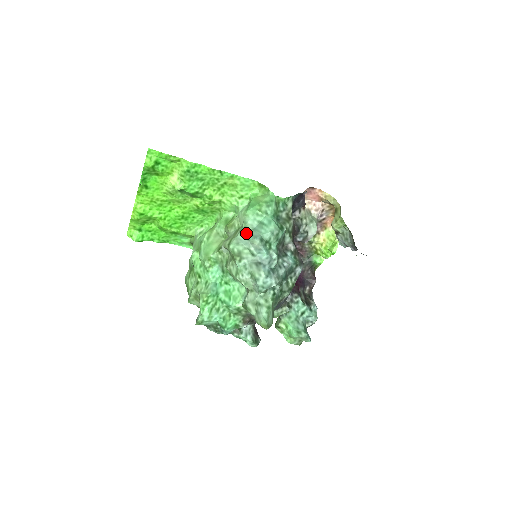
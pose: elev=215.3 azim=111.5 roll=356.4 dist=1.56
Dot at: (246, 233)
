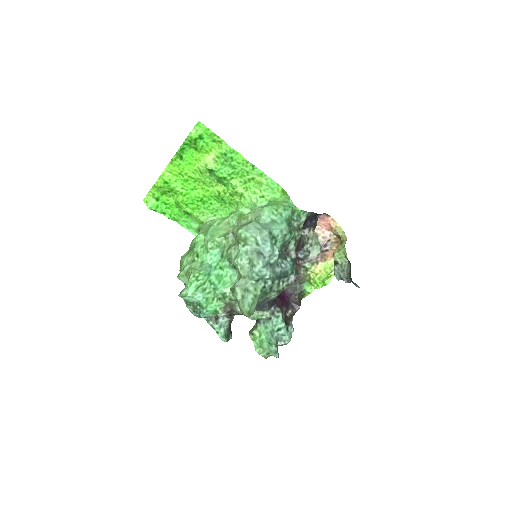
Dot at: (258, 224)
